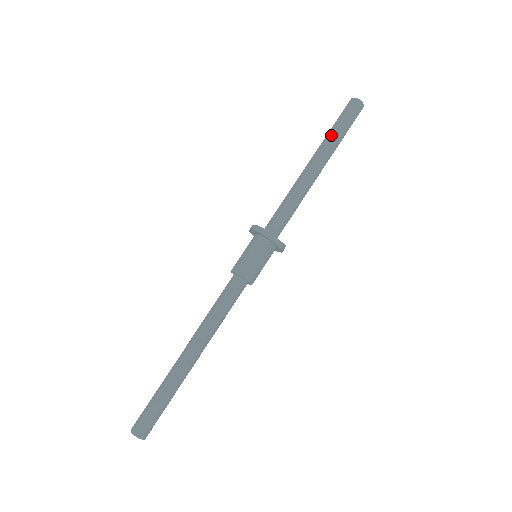
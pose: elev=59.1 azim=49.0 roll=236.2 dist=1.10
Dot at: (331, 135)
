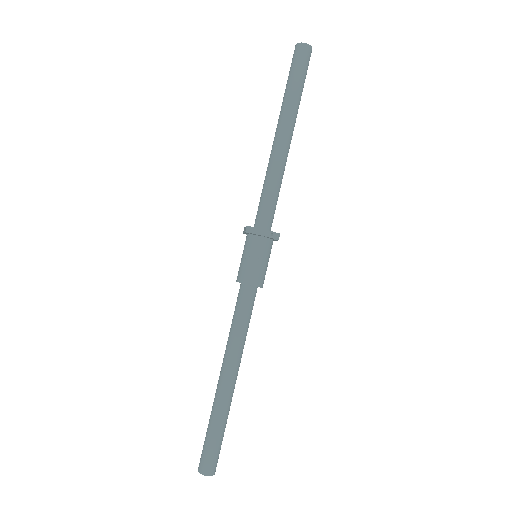
Dot at: (299, 99)
